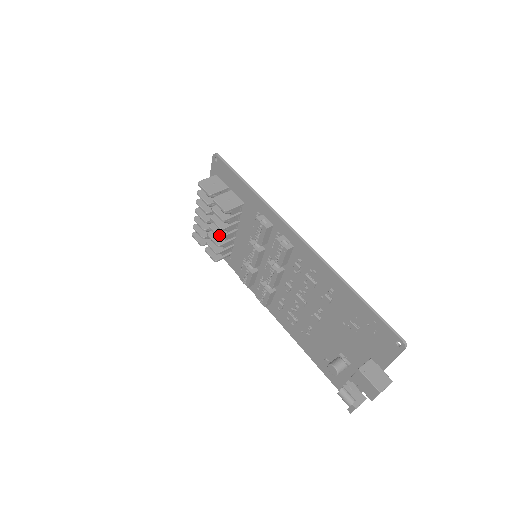
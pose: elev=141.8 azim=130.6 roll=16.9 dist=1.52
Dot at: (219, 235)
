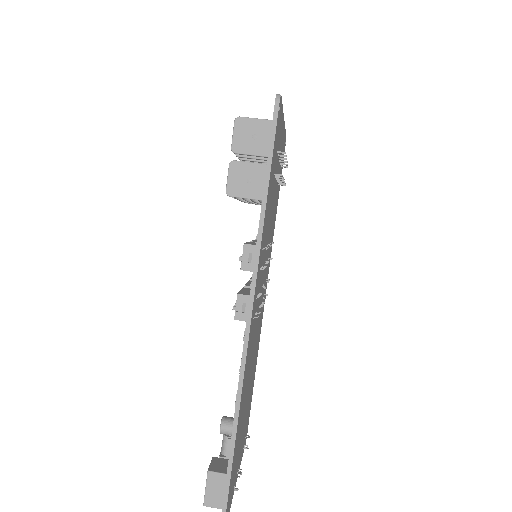
Dot at: occluded
